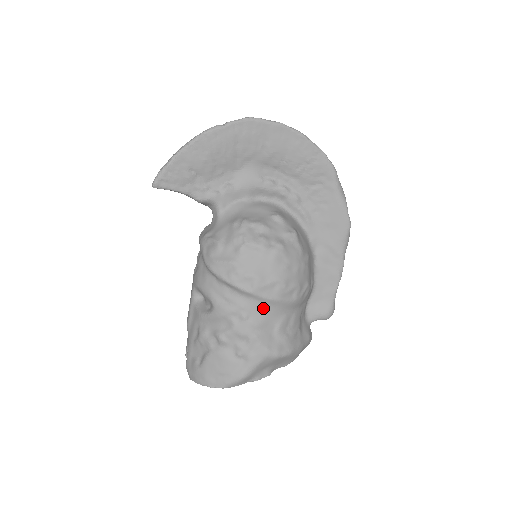
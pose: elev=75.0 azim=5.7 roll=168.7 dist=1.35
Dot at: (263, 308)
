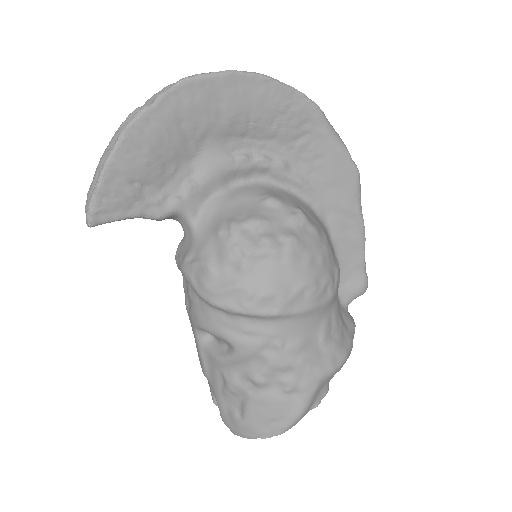
Dot at: (298, 325)
